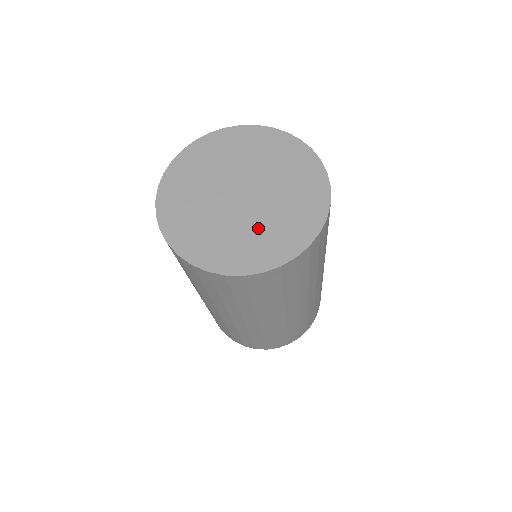
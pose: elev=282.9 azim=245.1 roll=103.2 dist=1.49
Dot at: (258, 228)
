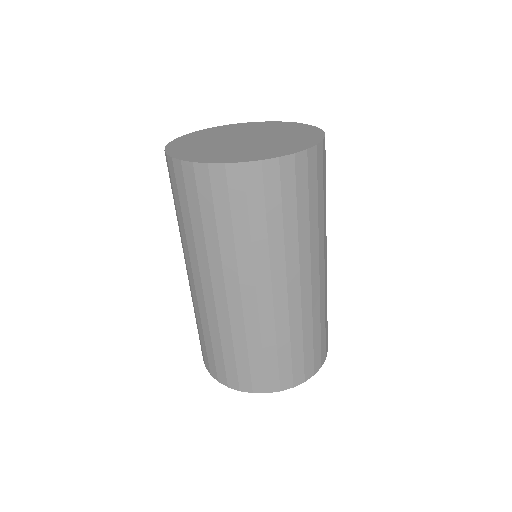
Dot at: (280, 140)
